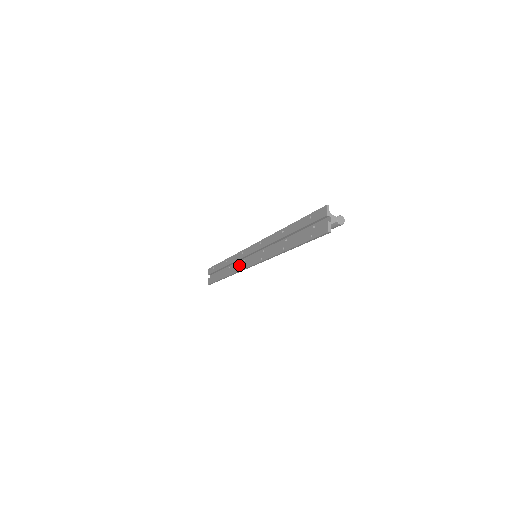
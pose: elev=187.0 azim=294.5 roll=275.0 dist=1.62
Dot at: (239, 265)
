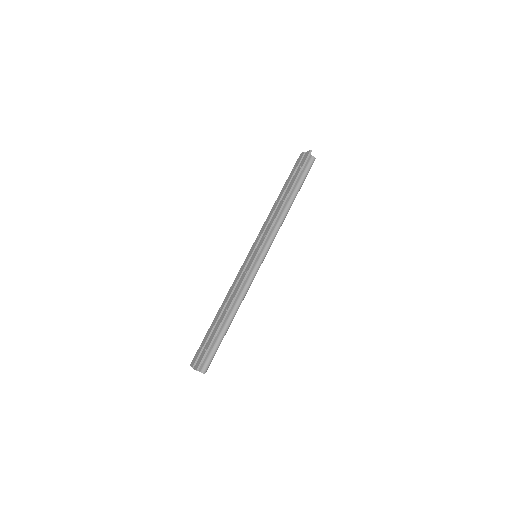
Dot at: (240, 279)
